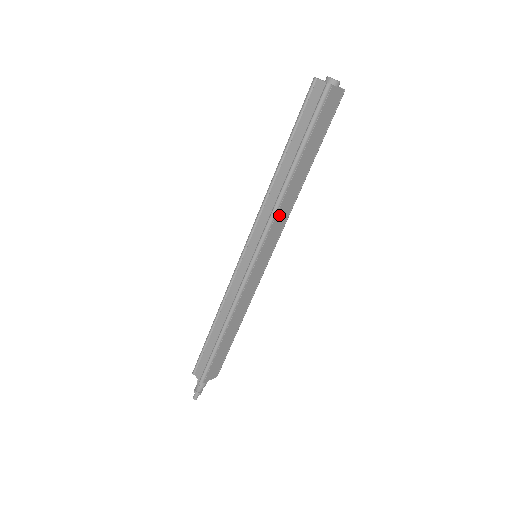
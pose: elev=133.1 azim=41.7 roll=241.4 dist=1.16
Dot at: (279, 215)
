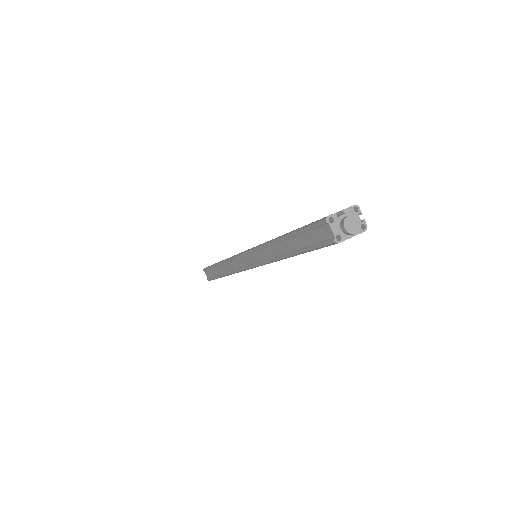
Dot at: occluded
